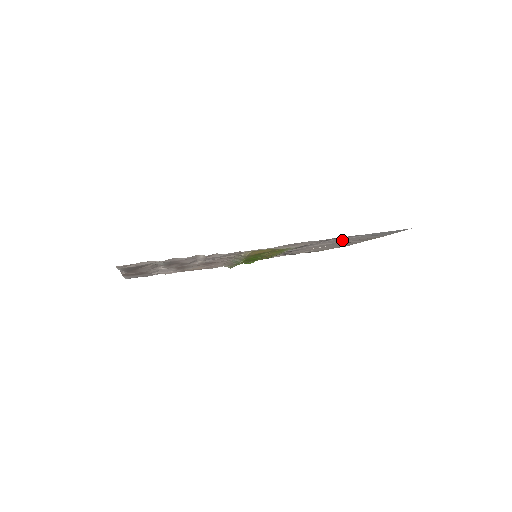
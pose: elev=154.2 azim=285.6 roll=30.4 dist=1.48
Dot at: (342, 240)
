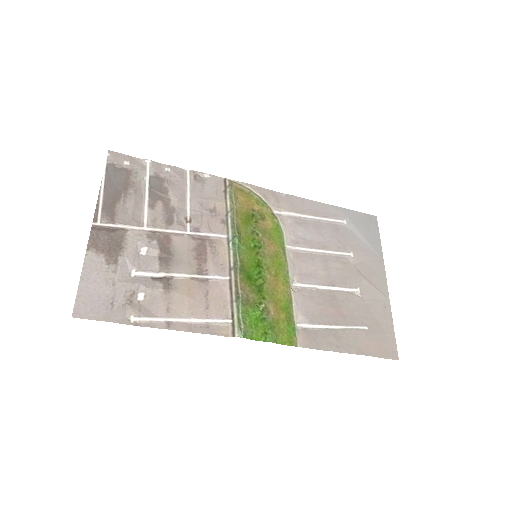
Dot at: (335, 242)
